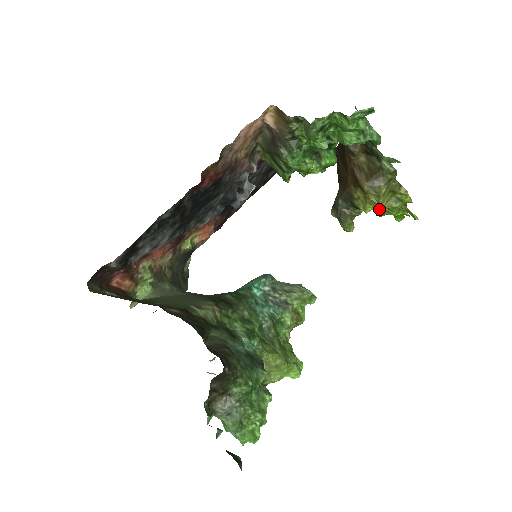
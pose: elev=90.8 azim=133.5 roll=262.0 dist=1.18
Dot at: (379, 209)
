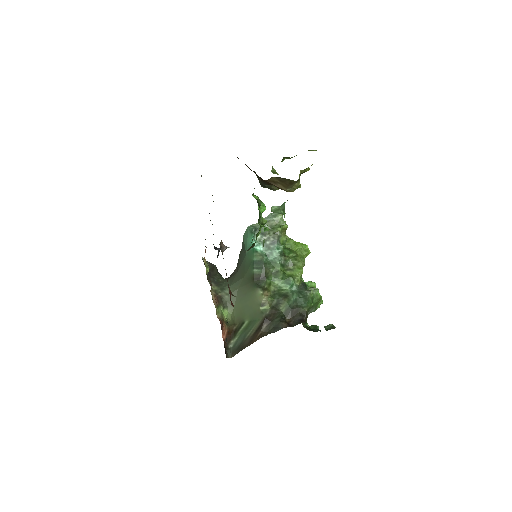
Dot at: occluded
